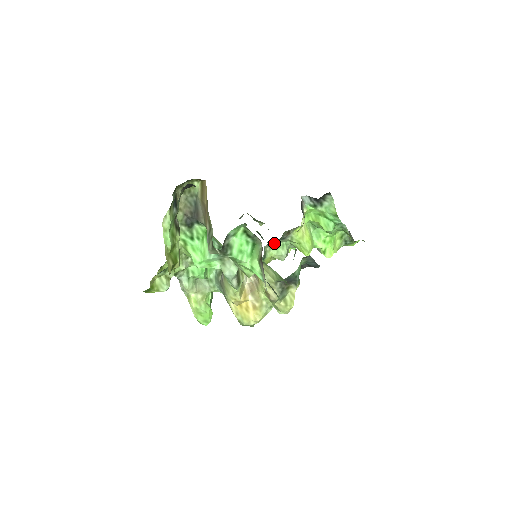
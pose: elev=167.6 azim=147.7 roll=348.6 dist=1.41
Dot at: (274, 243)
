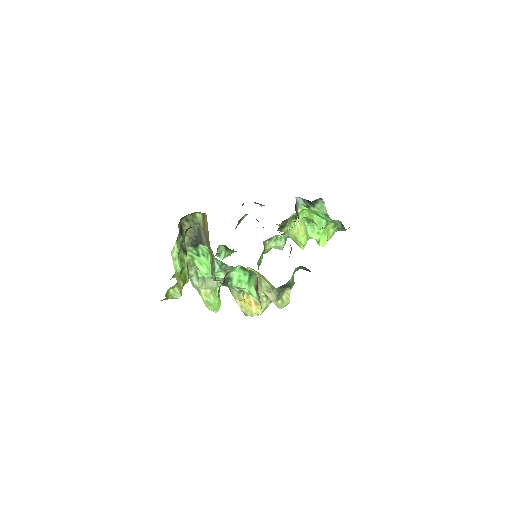
Dot at: (273, 237)
